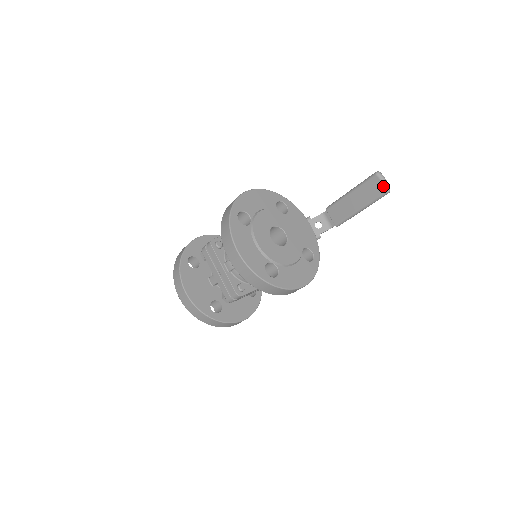
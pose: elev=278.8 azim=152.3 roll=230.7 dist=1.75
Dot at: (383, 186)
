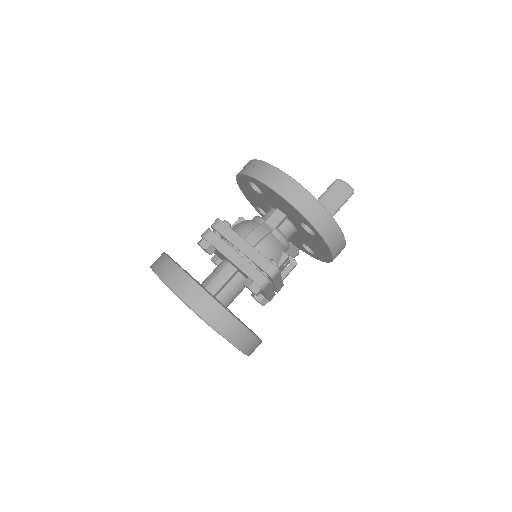
Dot at: (348, 187)
